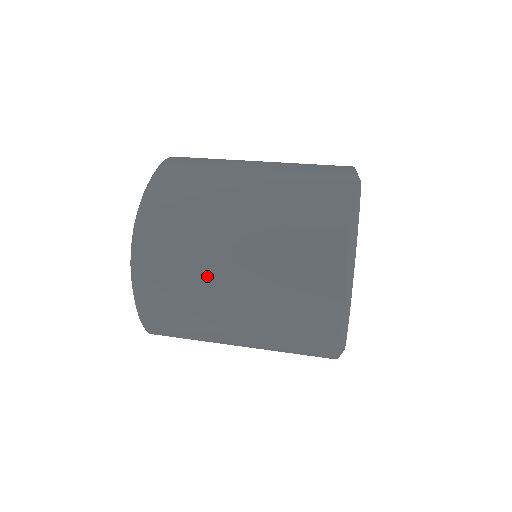
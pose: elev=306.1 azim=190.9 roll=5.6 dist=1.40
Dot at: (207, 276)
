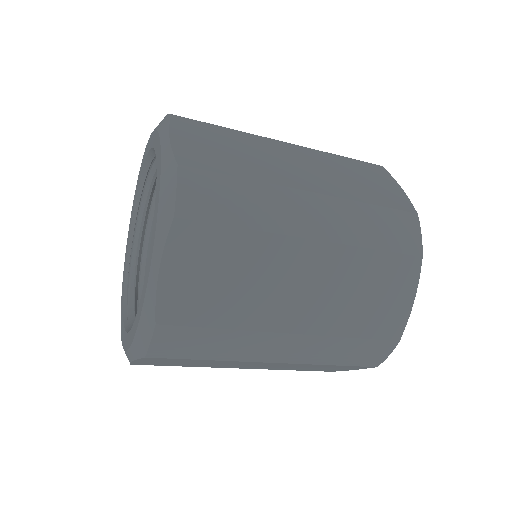
Dot at: (235, 363)
